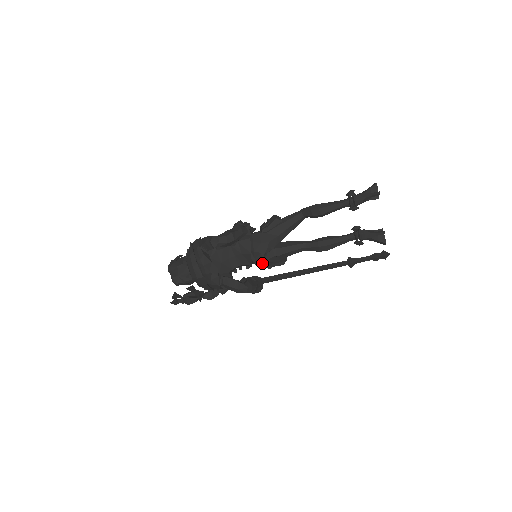
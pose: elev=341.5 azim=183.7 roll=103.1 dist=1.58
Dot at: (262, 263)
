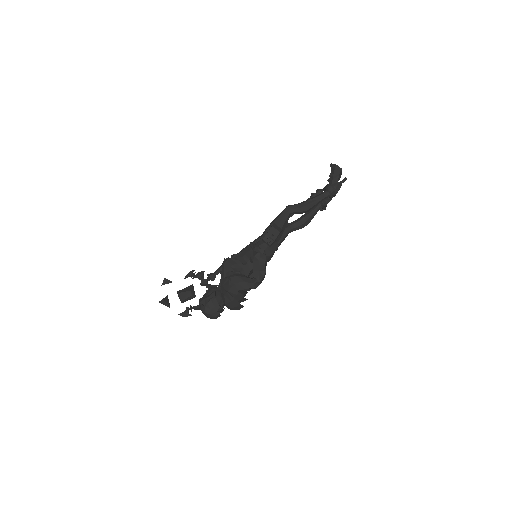
Dot at: occluded
